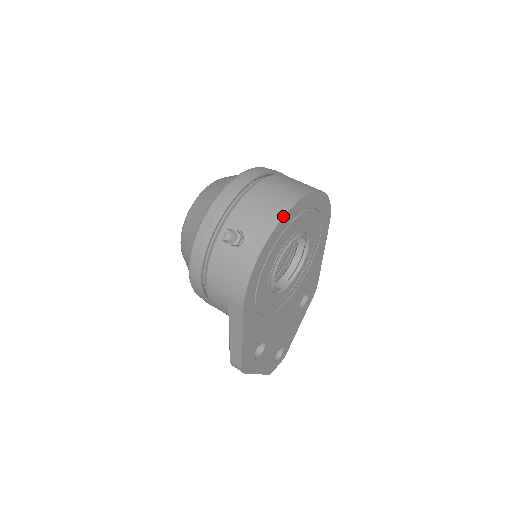
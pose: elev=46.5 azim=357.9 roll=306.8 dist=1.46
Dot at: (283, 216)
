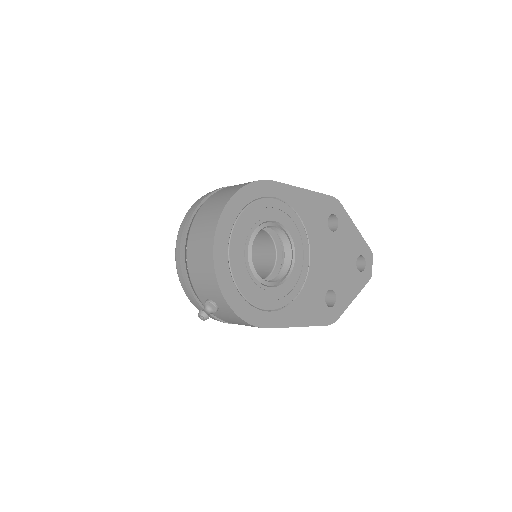
Dot at: (215, 273)
